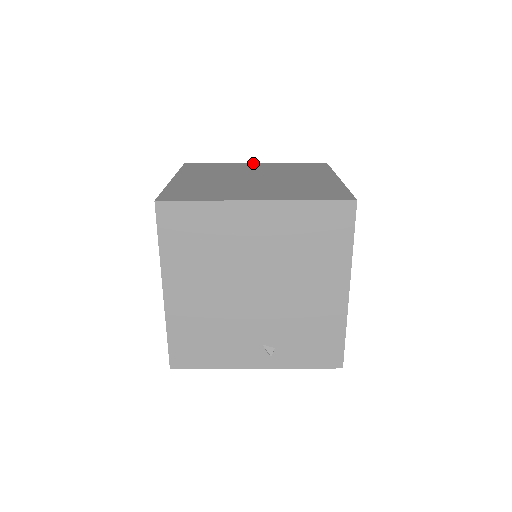
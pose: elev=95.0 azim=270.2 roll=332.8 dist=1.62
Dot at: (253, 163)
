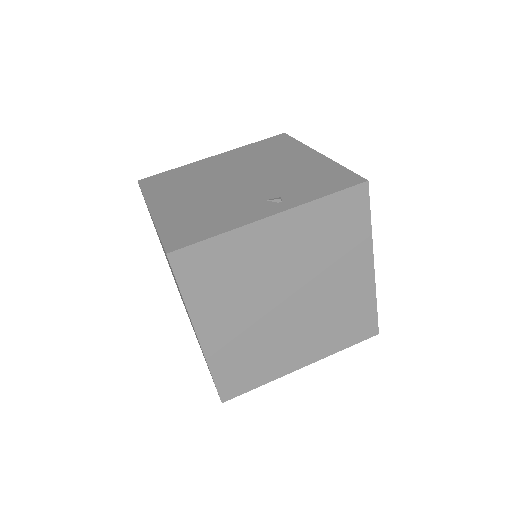
Dot at: occluded
